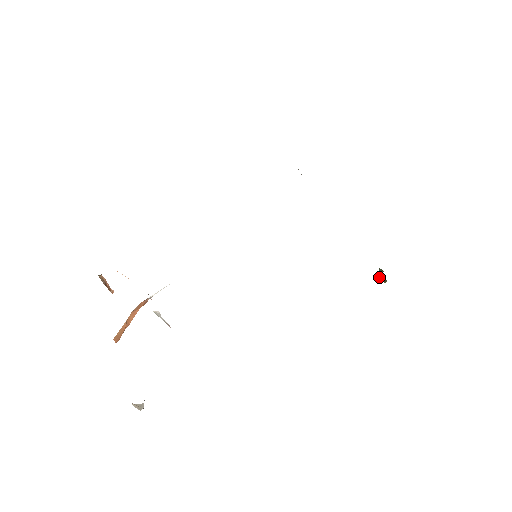
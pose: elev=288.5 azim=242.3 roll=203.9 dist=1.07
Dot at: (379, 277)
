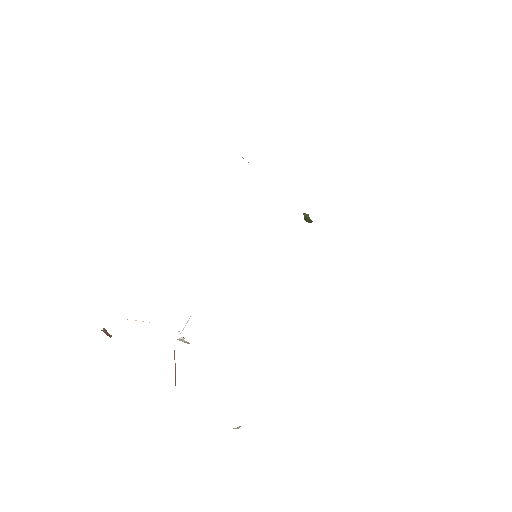
Dot at: occluded
